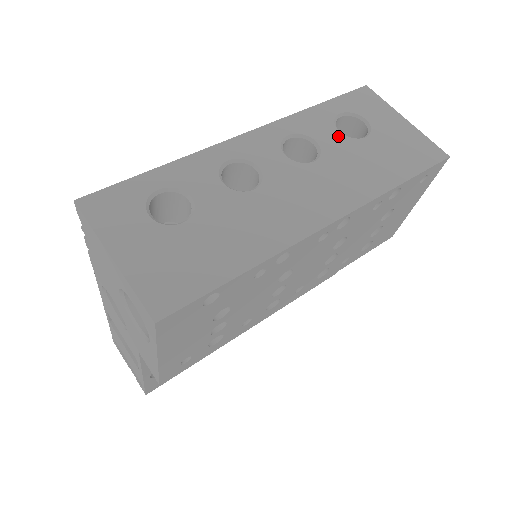
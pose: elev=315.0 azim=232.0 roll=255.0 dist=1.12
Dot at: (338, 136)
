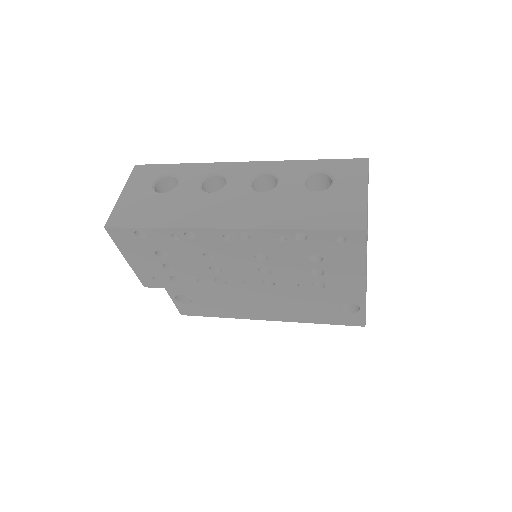
Dot at: (298, 184)
